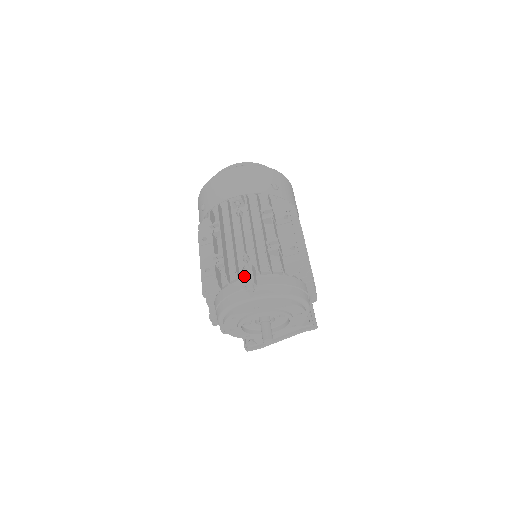
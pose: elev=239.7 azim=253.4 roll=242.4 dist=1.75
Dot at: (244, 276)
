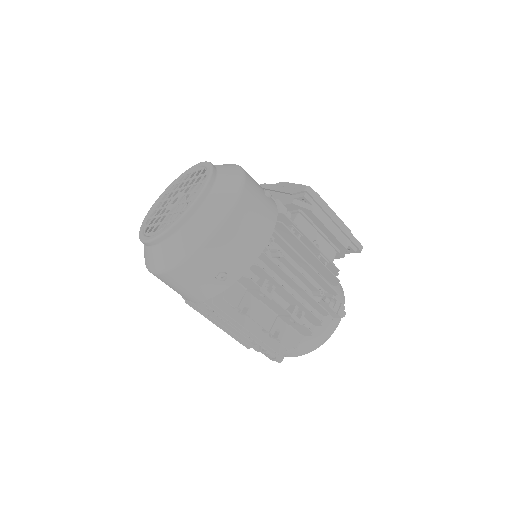
Dot at: occluded
